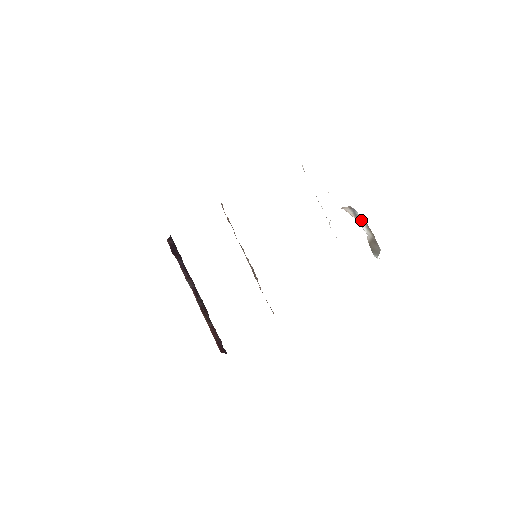
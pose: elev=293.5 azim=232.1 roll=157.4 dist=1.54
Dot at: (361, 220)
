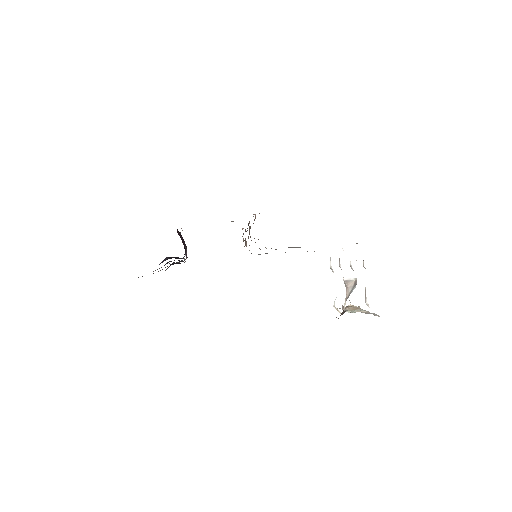
Dot at: occluded
